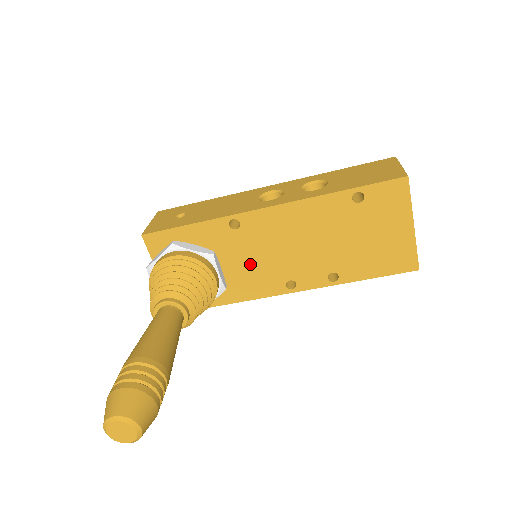
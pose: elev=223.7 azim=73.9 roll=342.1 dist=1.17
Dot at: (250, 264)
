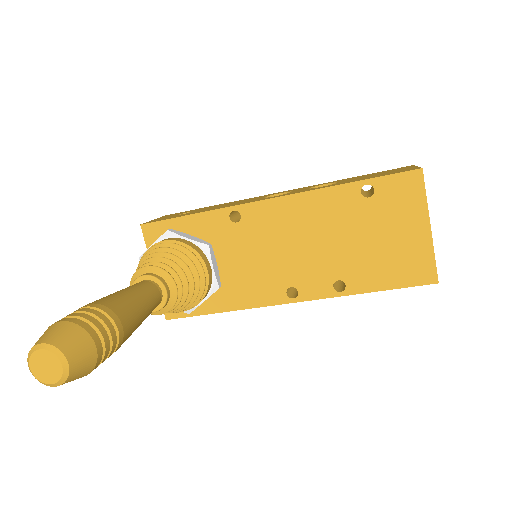
Dot at: (249, 264)
